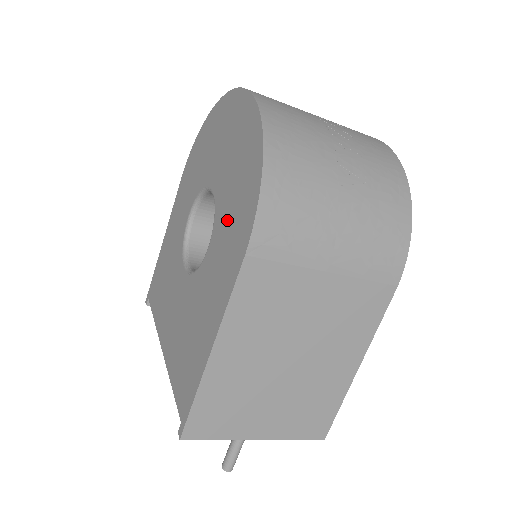
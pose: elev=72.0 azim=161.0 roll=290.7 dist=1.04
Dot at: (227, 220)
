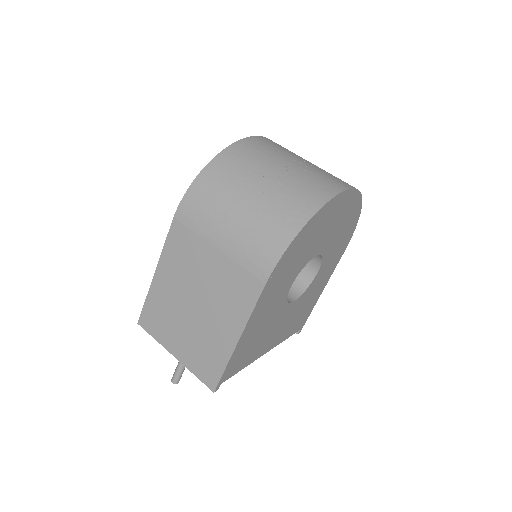
Dot at: occluded
